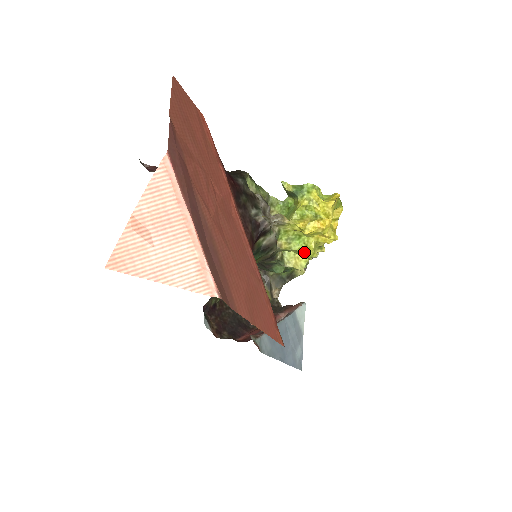
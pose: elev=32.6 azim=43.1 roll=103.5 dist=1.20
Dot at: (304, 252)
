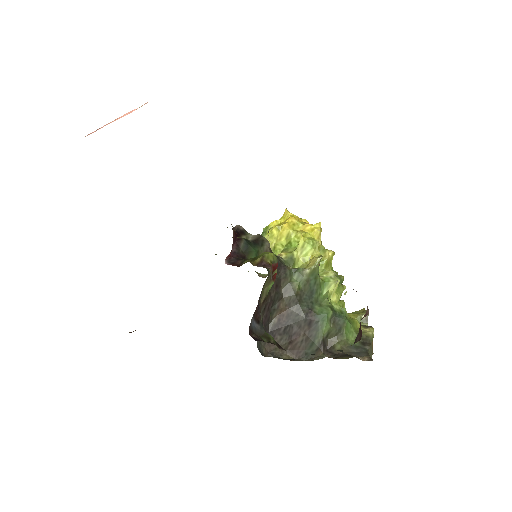
Dot at: (300, 238)
